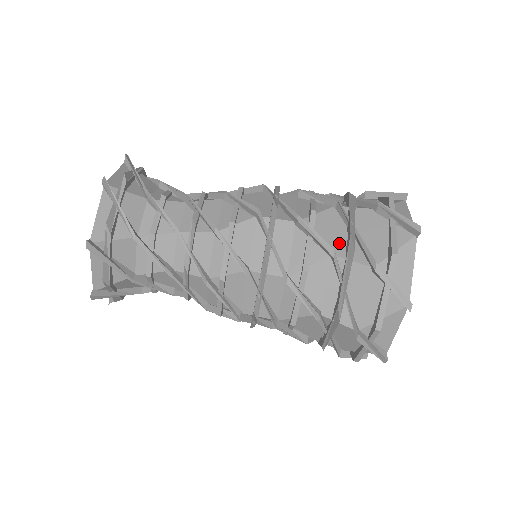
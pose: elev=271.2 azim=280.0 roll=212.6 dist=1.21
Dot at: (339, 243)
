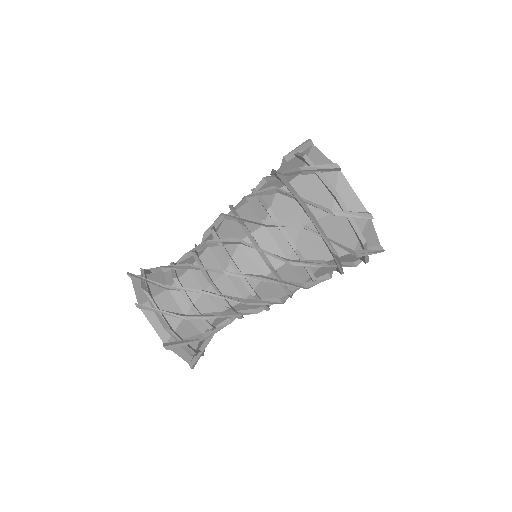
Dot at: (299, 215)
